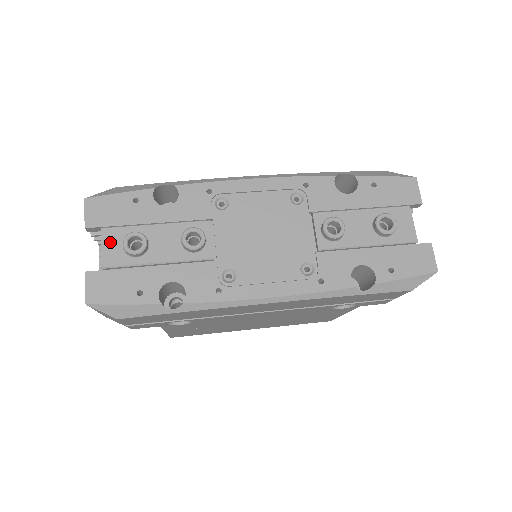
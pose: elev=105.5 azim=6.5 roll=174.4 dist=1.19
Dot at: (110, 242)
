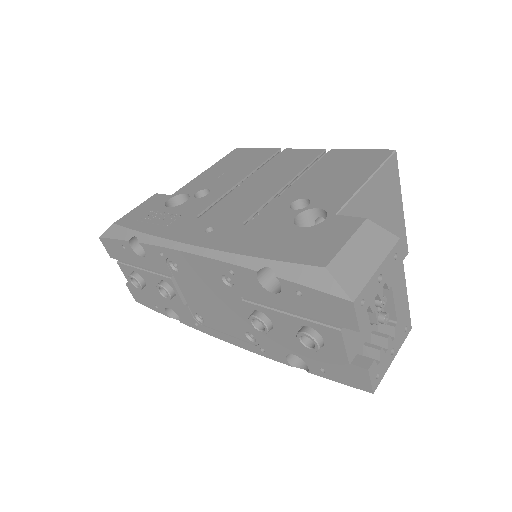
Dot at: (126, 273)
